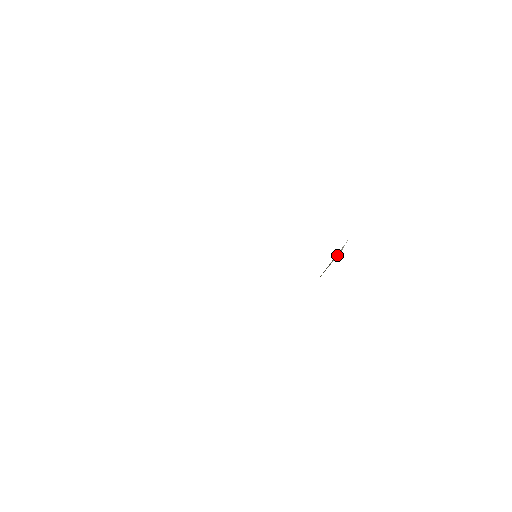
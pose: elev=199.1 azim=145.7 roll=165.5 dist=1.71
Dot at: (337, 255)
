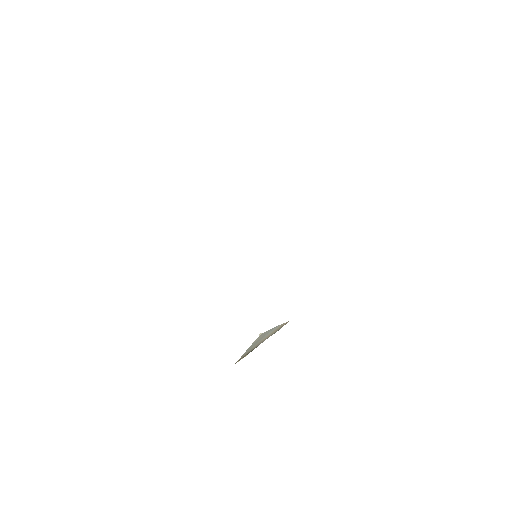
Dot at: (274, 331)
